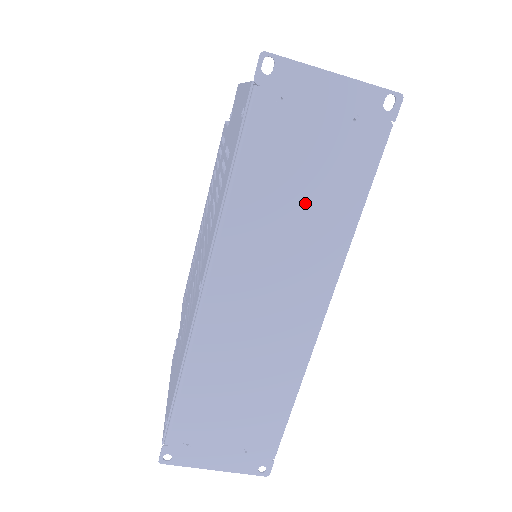
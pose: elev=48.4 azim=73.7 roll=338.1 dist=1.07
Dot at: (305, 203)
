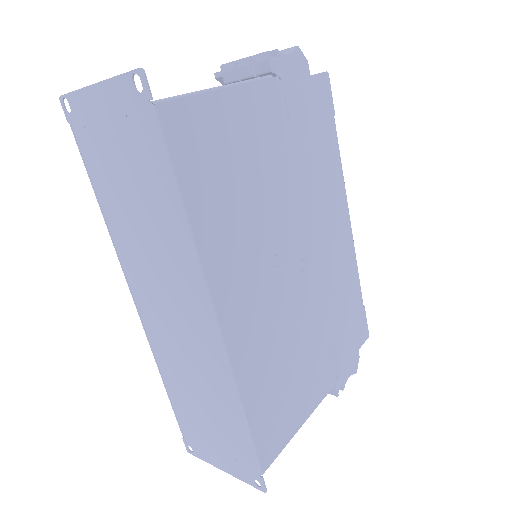
Dot at: (143, 211)
